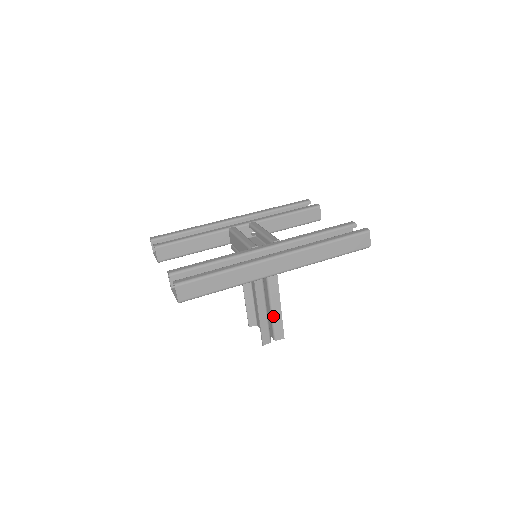
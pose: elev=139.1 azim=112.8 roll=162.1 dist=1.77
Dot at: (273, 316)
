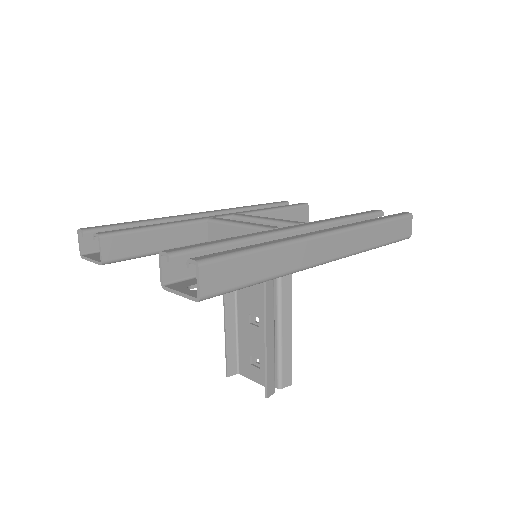
Dot at: (281, 348)
